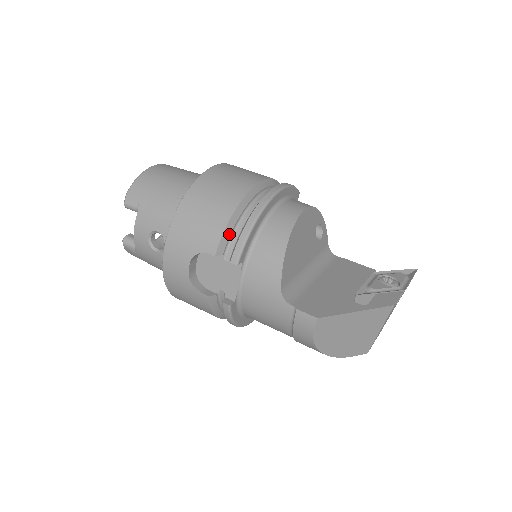
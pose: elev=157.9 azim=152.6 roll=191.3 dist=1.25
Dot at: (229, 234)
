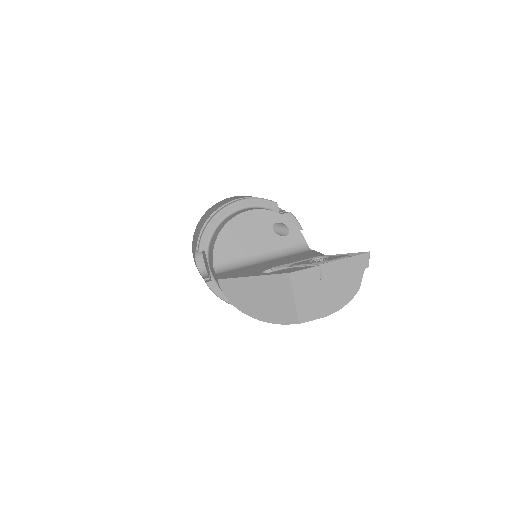
Dot at: occluded
